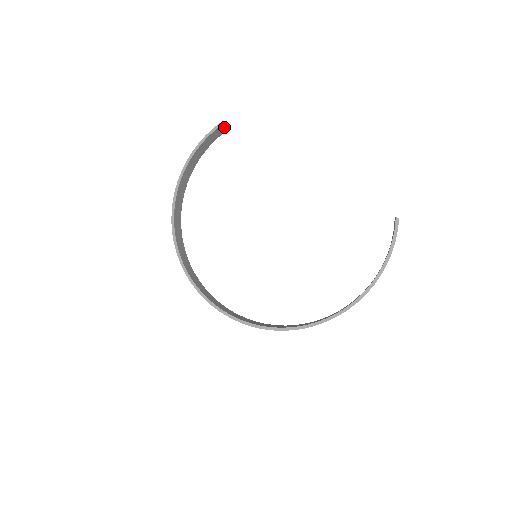
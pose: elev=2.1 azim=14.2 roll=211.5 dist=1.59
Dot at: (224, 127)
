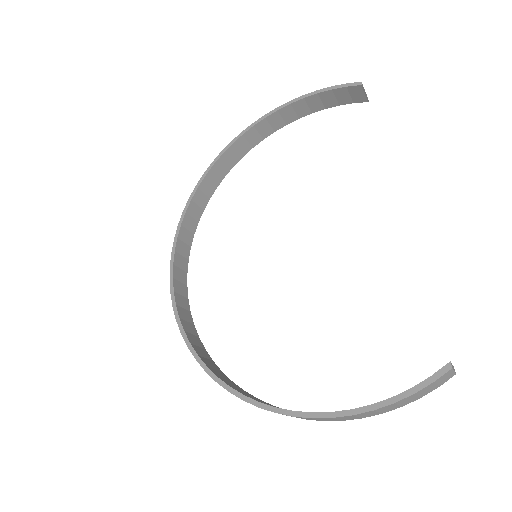
Dot at: (361, 93)
